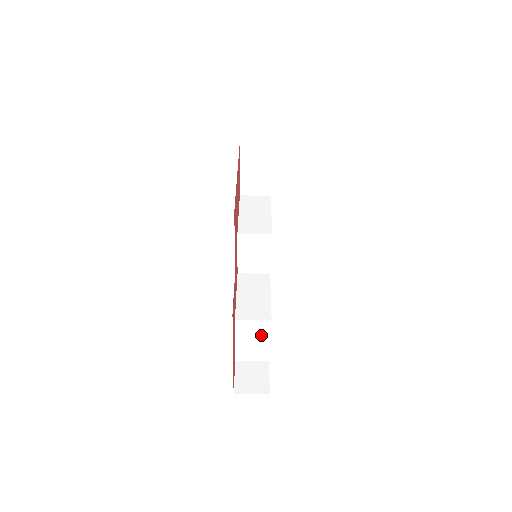
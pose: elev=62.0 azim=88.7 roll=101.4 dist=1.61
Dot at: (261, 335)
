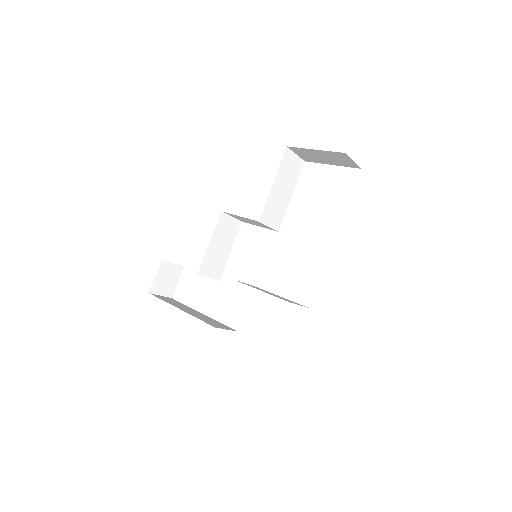
Dot at: occluded
